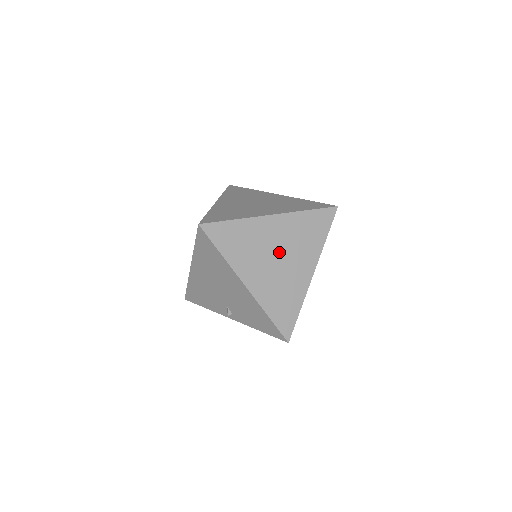
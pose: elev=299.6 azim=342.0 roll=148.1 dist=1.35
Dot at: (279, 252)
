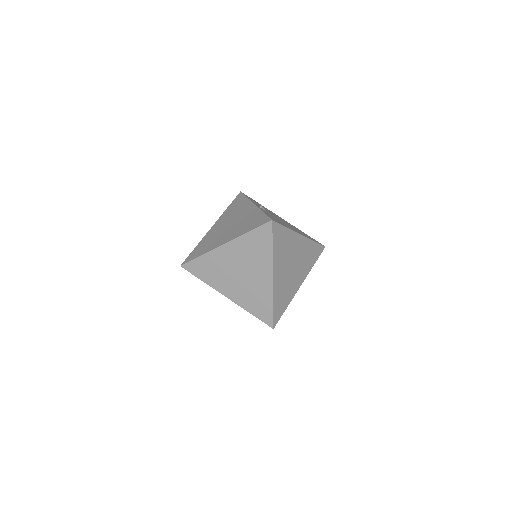
Dot at: (240, 269)
